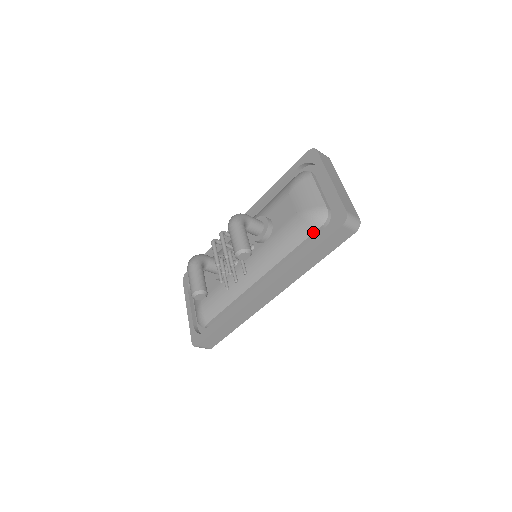
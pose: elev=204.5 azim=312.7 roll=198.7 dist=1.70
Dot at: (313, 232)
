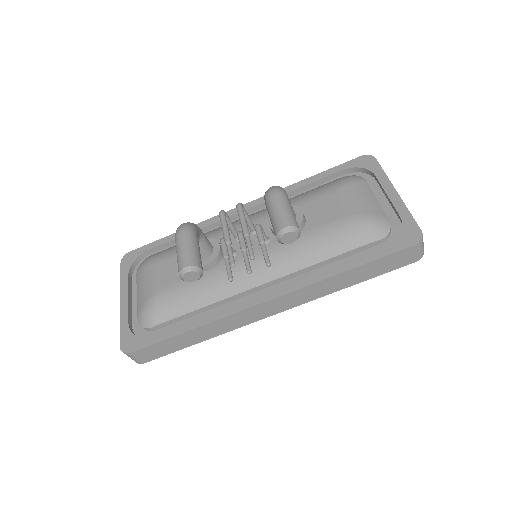
Dot at: (366, 244)
